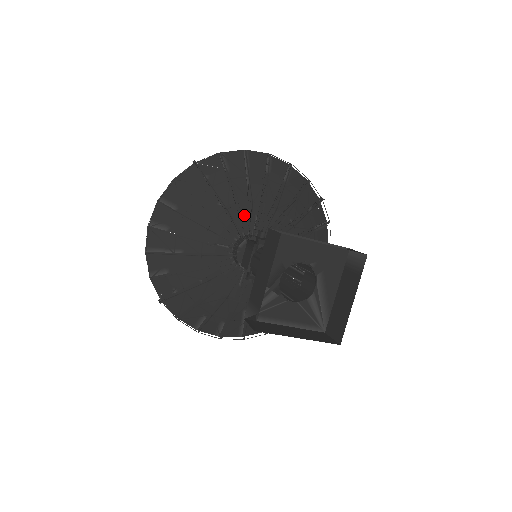
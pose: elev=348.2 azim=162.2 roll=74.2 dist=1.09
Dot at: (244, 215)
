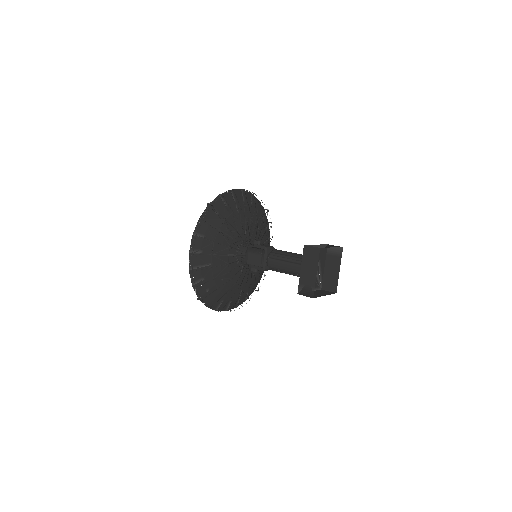
Dot at: occluded
